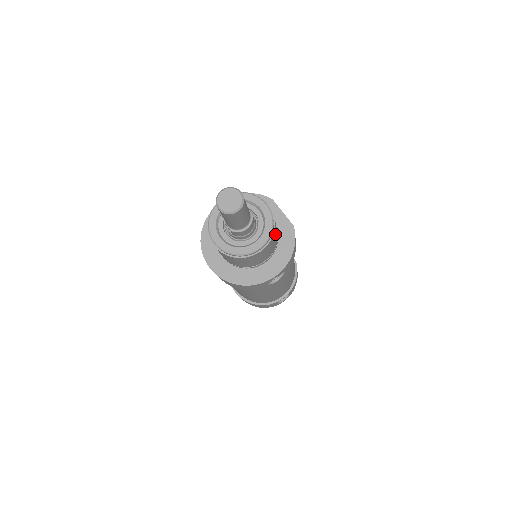
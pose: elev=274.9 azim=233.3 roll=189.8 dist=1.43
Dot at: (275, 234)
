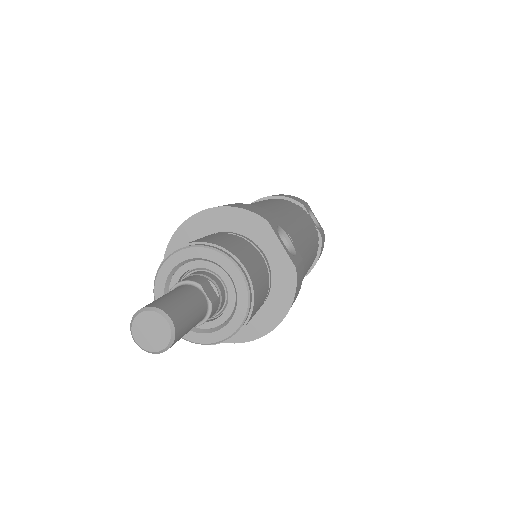
Dot at: (257, 305)
